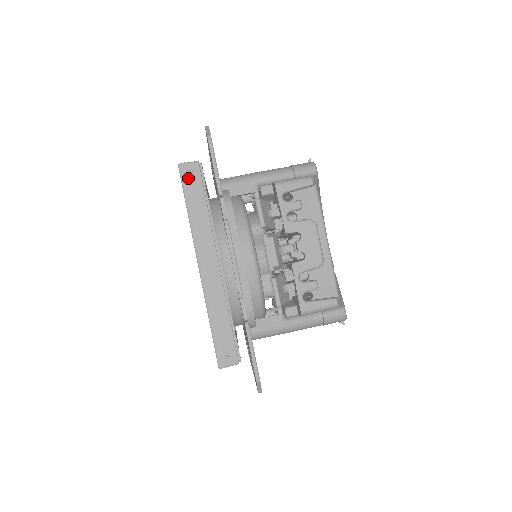
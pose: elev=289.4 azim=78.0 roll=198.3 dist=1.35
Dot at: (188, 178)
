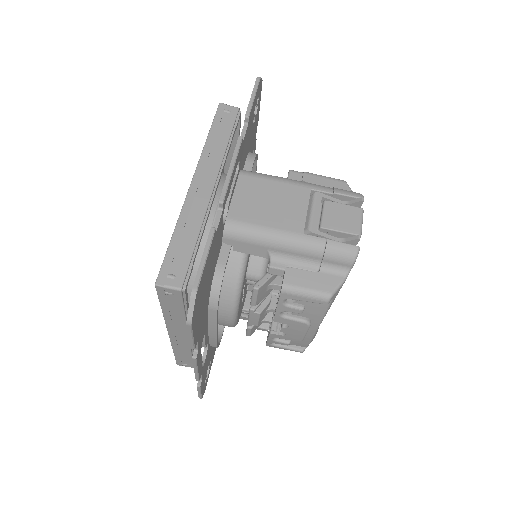
Dot at: (166, 296)
